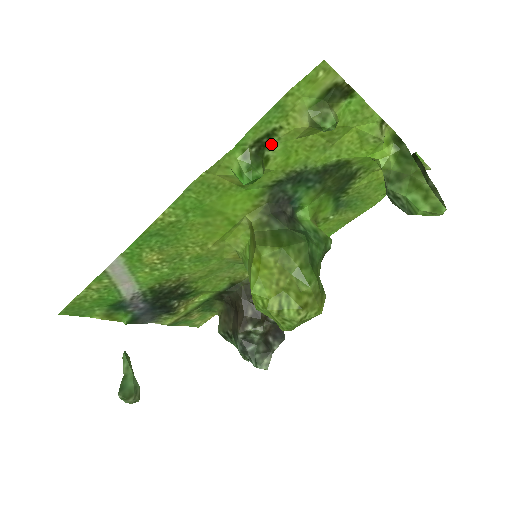
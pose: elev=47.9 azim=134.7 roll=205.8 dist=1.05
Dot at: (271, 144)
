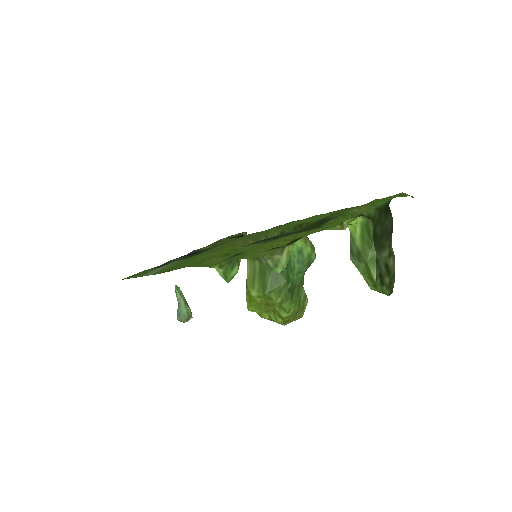
Dot at: (241, 253)
